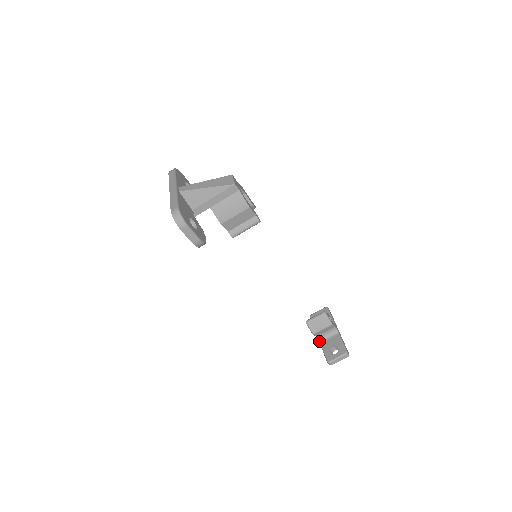
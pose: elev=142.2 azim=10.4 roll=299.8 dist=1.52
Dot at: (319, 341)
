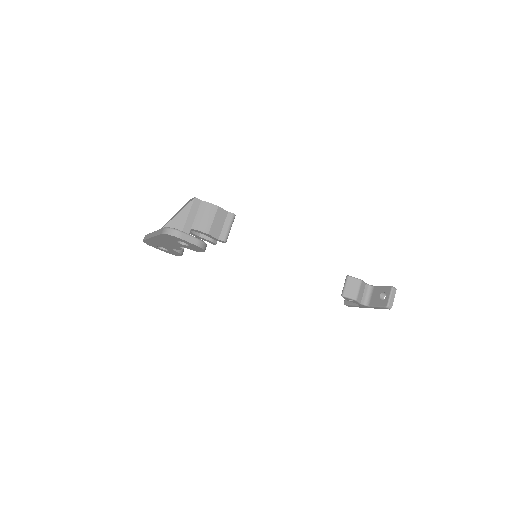
Dot at: (366, 305)
